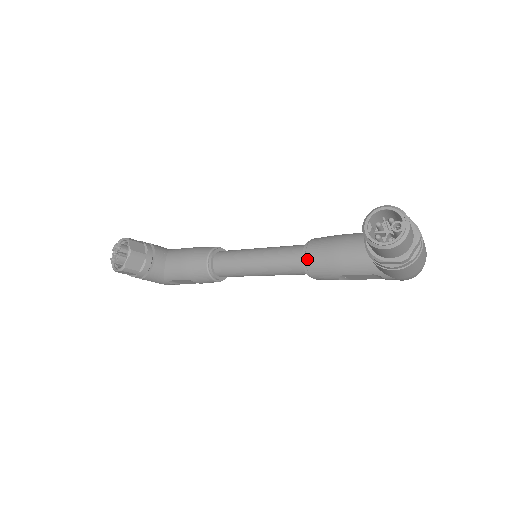
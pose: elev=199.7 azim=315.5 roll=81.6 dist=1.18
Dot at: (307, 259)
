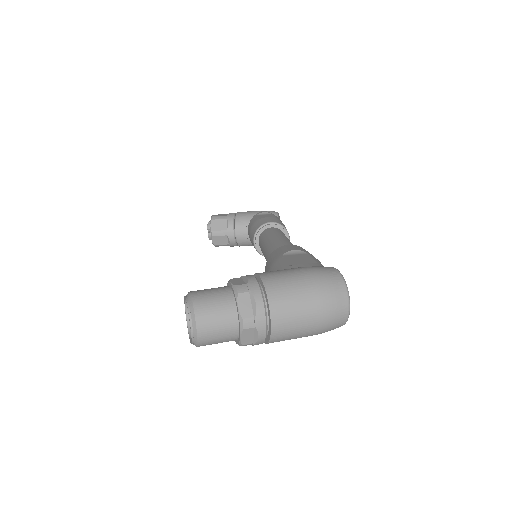
Dot at: occluded
